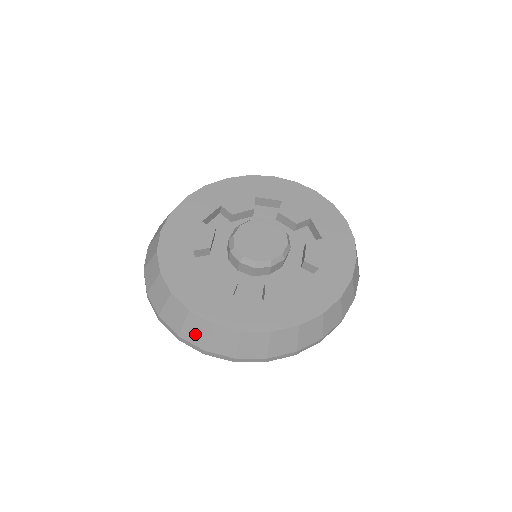
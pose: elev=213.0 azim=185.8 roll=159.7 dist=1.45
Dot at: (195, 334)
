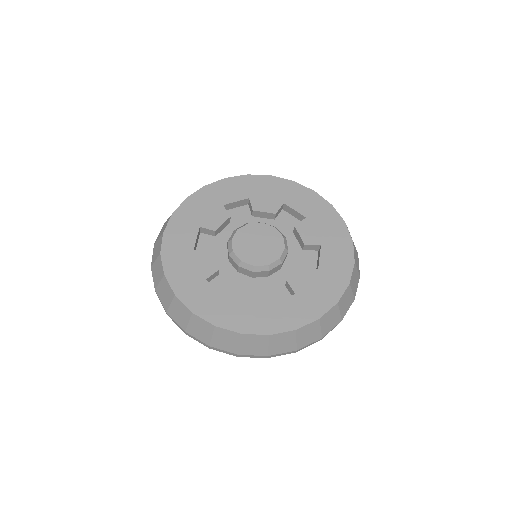
Dot at: (164, 295)
